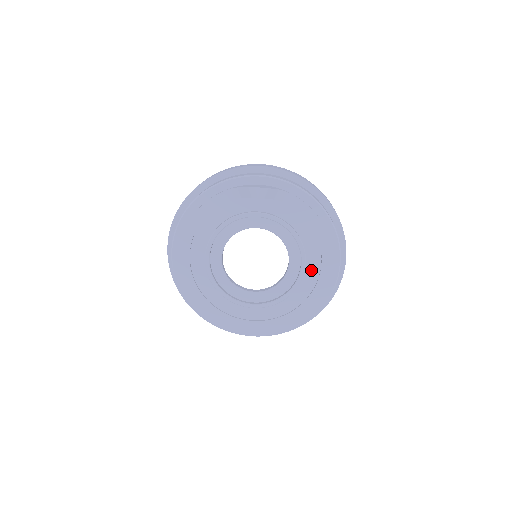
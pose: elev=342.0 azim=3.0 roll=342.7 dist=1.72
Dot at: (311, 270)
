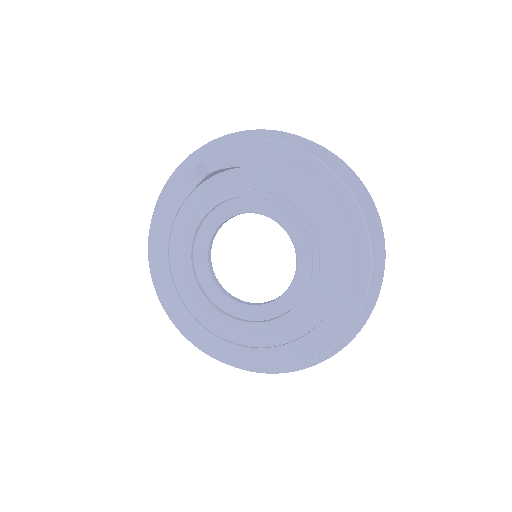
Dot at: (328, 249)
